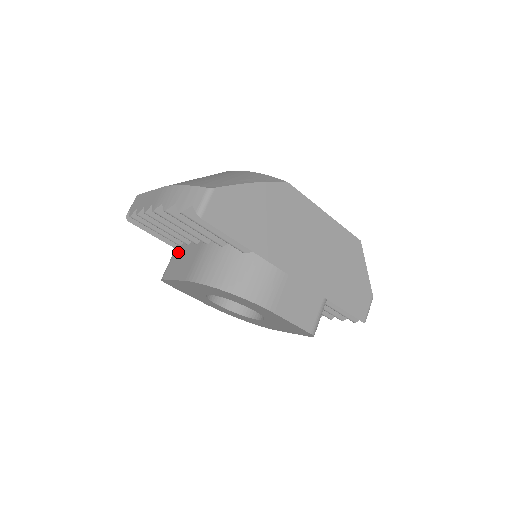
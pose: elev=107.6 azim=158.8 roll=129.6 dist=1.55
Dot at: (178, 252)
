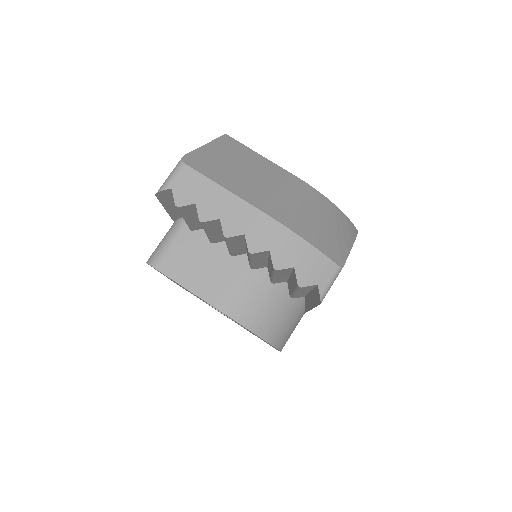
Dot at: (189, 241)
